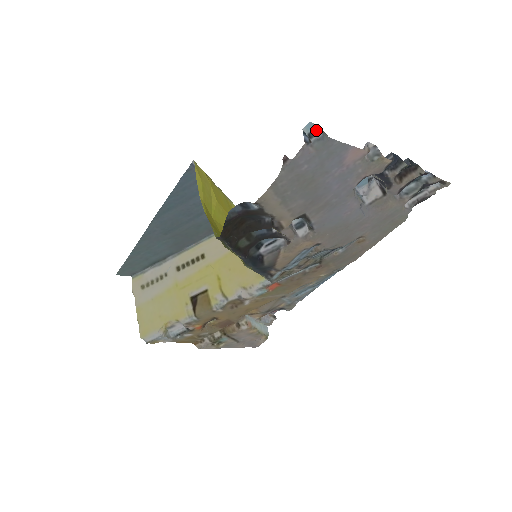
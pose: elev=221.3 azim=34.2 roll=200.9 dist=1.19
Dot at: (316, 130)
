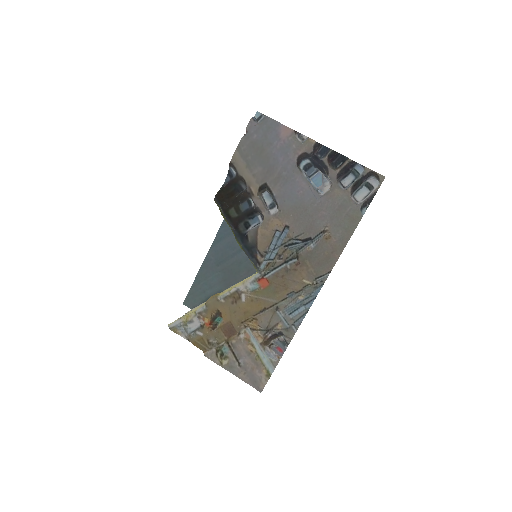
Dot at: (261, 116)
